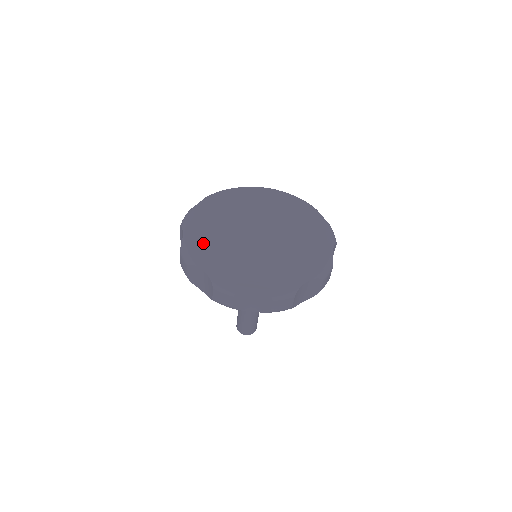
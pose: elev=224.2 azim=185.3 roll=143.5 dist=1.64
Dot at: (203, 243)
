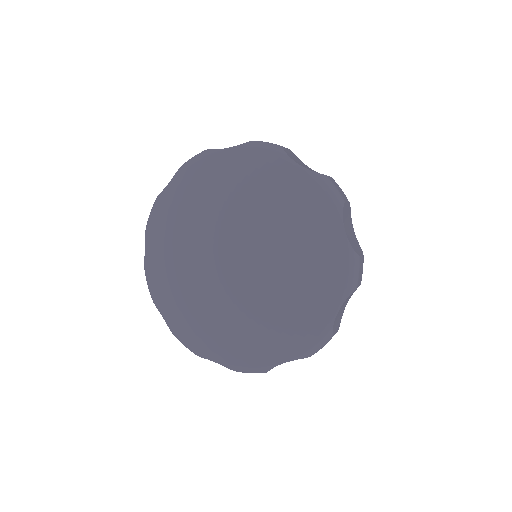
Dot at: (162, 277)
